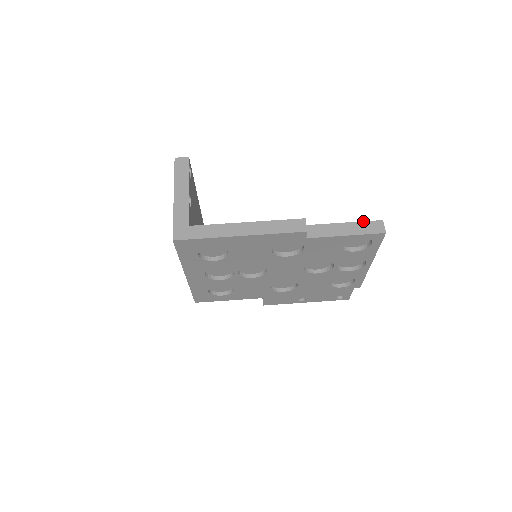
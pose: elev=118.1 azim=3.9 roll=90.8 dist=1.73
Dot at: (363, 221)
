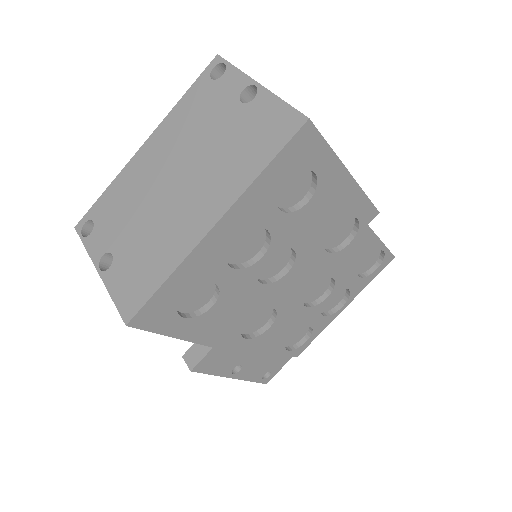
Dot at: occluded
